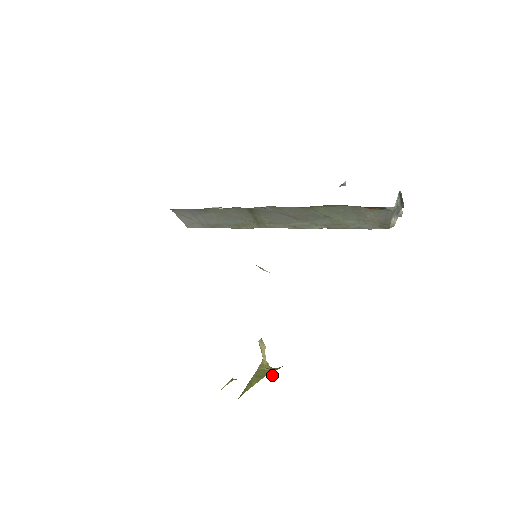
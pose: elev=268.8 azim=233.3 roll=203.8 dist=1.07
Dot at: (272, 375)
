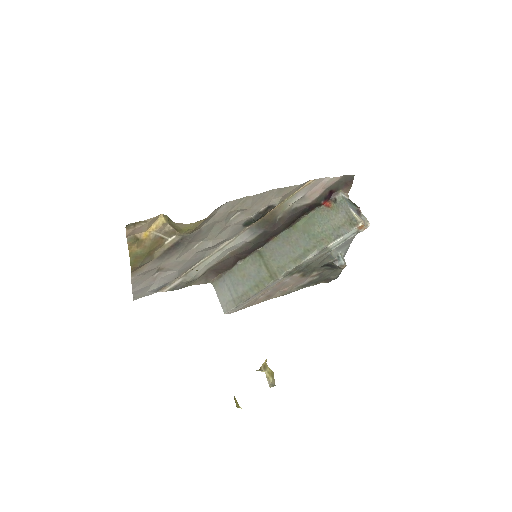
Dot at: occluded
